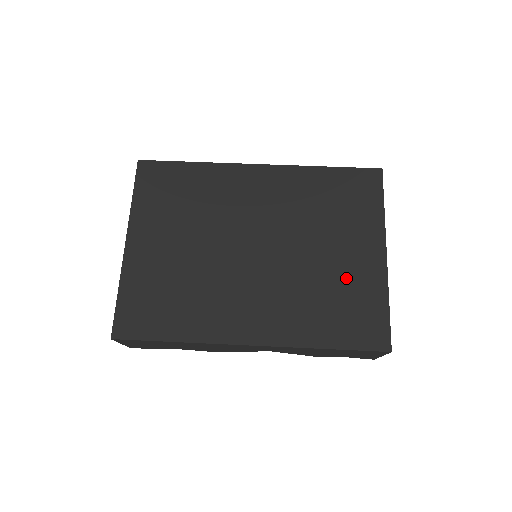
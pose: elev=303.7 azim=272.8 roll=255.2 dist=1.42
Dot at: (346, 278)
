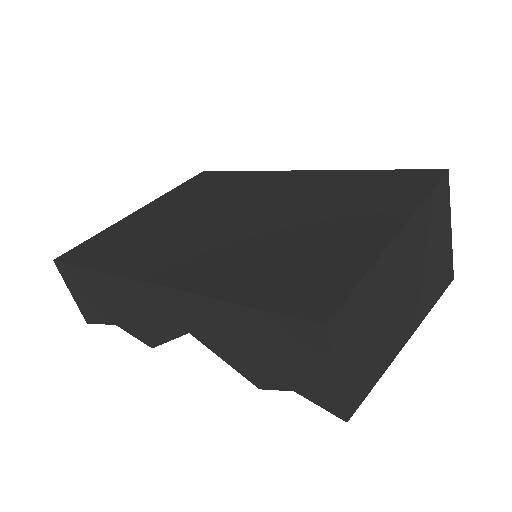
Dot at: (322, 245)
